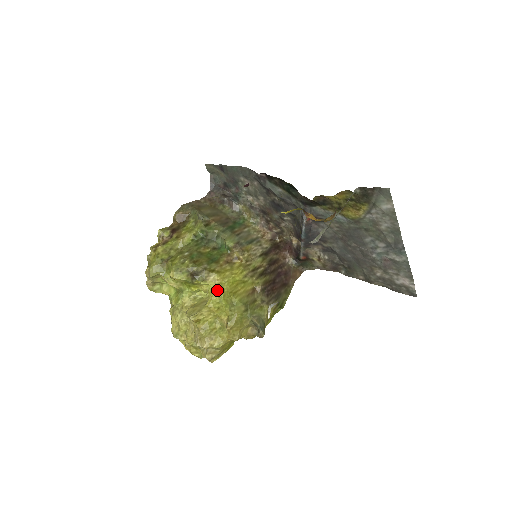
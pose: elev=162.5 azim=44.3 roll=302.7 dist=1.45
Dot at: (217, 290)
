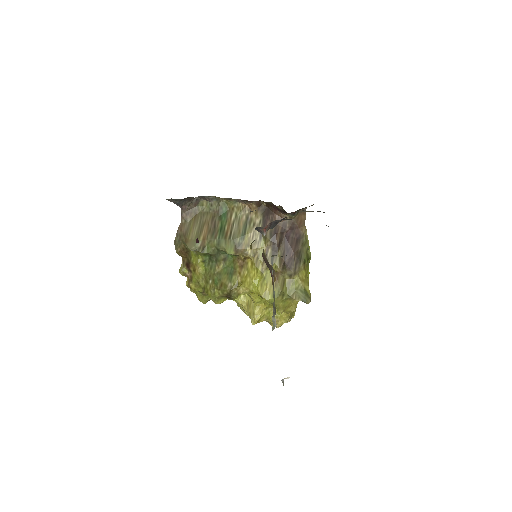
Dot at: (252, 295)
